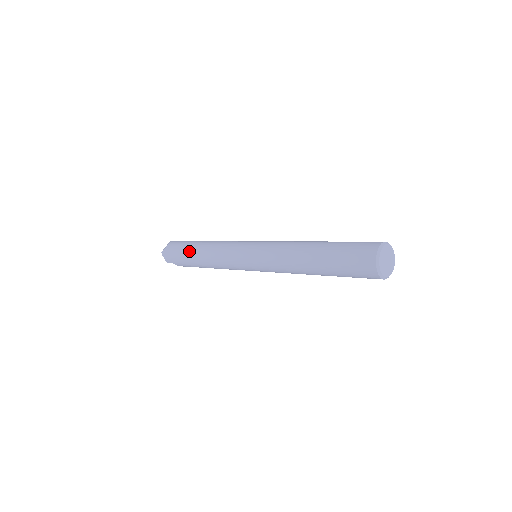
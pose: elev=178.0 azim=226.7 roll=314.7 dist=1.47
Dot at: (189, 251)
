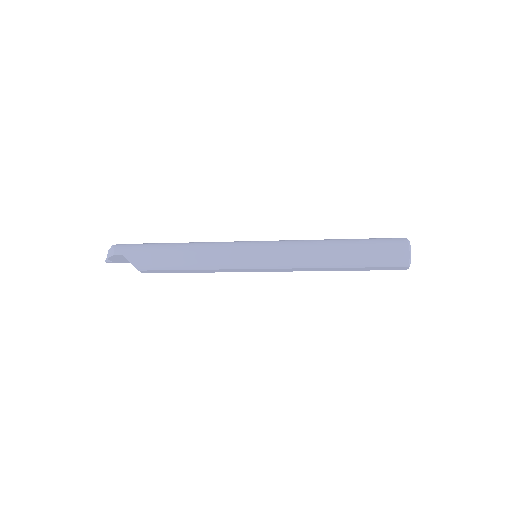
Dot at: (165, 243)
